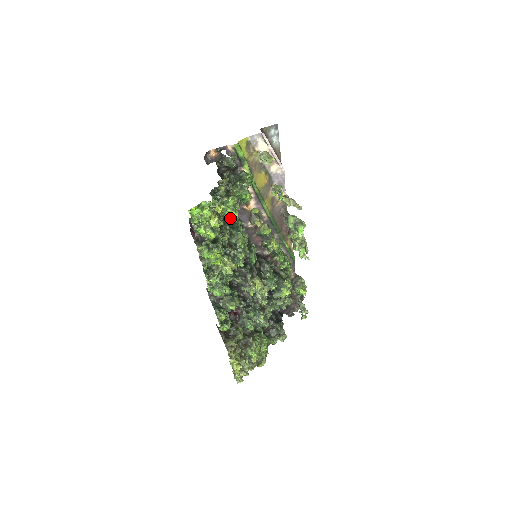
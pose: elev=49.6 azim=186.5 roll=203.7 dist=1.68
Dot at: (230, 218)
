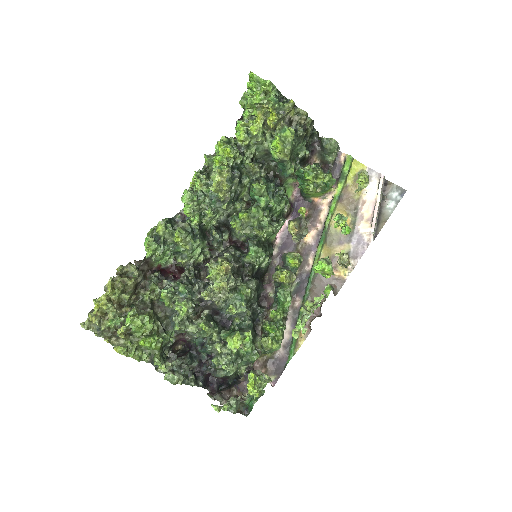
Dot at: (276, 187)
